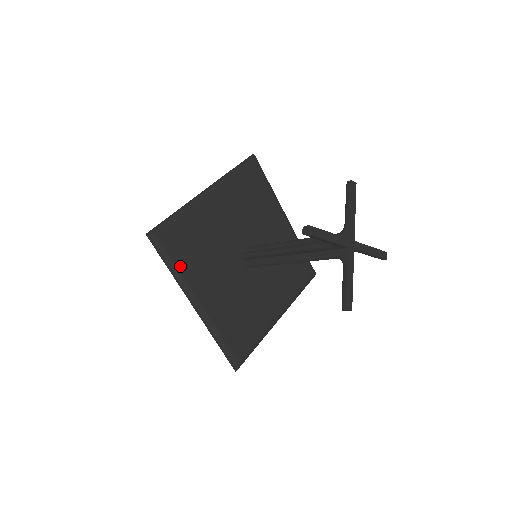
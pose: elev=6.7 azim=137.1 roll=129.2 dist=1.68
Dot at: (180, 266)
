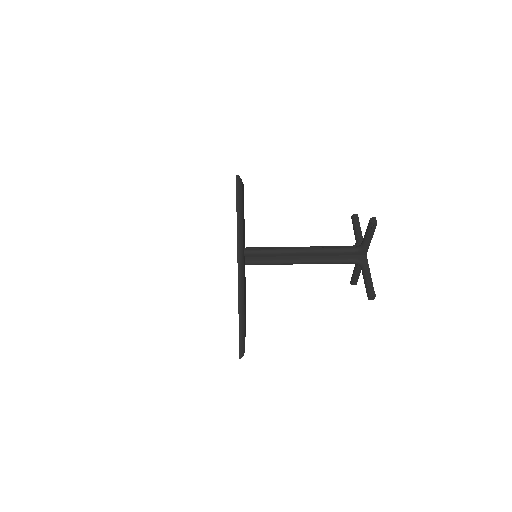
Dot at: (245, 335)
